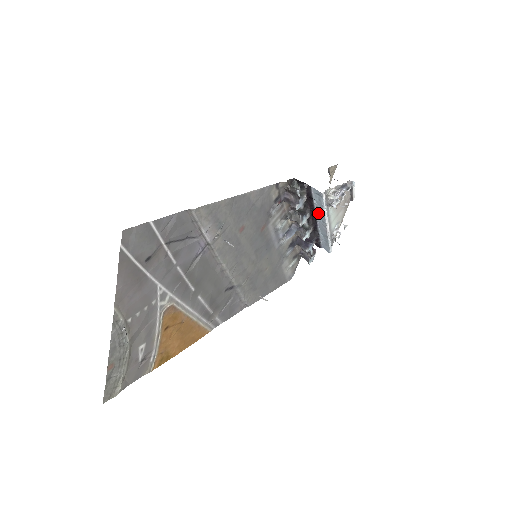
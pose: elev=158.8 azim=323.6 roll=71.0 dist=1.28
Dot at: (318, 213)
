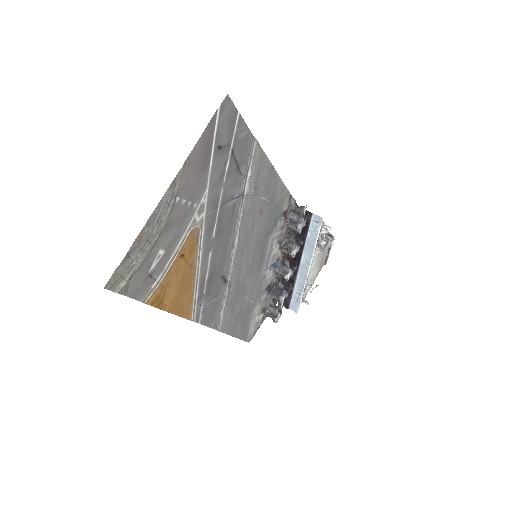
Dot at: (306, 251)
